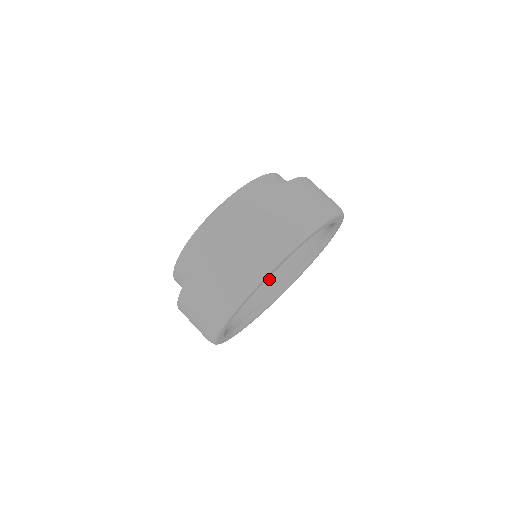
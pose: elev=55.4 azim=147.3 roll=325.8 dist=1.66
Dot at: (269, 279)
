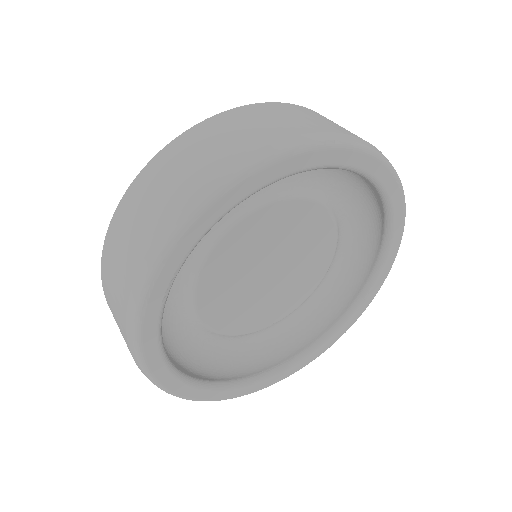
Dot at: (248, 352)
